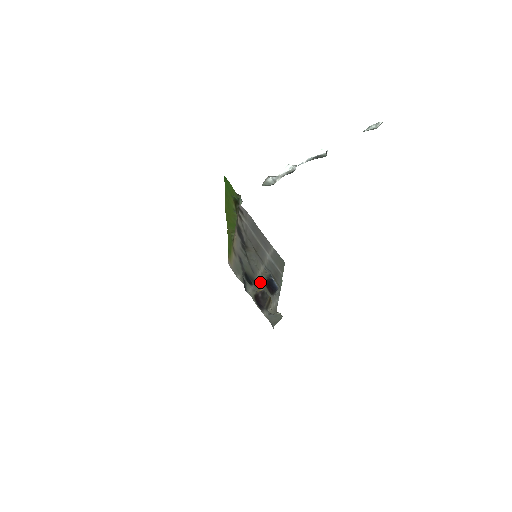
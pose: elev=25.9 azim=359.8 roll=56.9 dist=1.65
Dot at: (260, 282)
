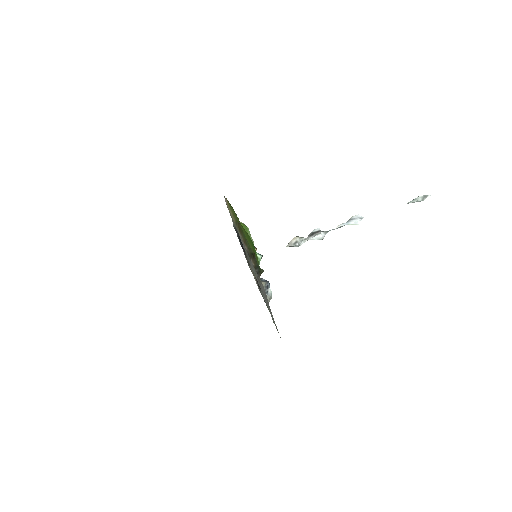
Dot at: occluded
